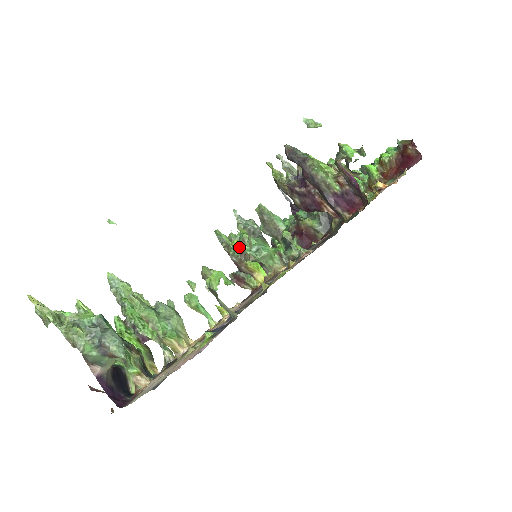
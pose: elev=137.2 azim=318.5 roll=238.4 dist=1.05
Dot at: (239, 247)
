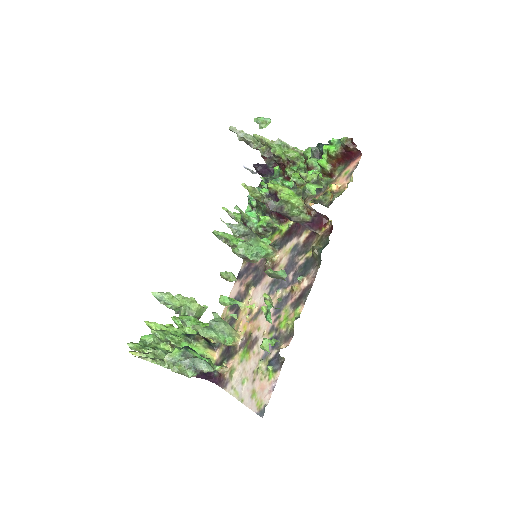
Dot at: (271, 319)
